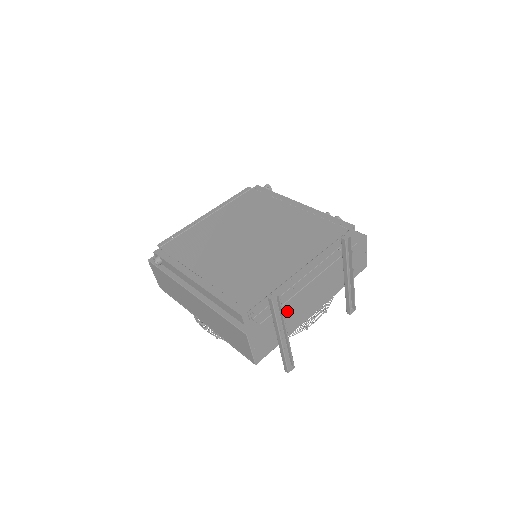
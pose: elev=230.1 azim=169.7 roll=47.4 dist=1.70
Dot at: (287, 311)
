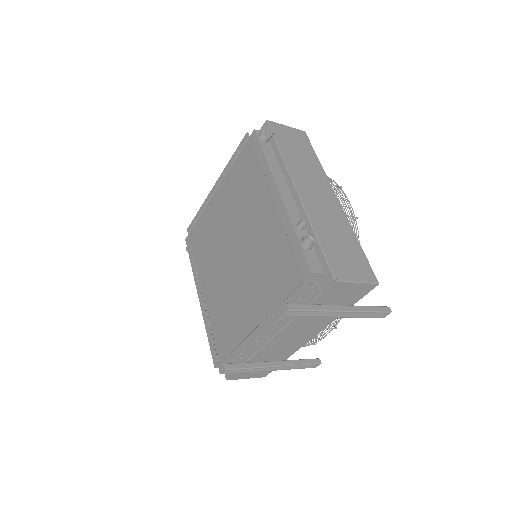
Dot at: (262, 357)
